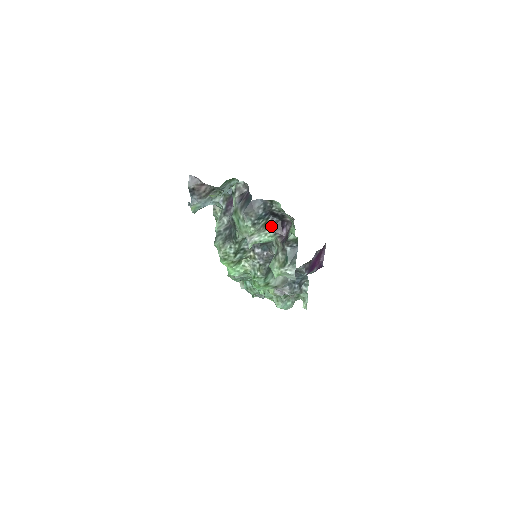
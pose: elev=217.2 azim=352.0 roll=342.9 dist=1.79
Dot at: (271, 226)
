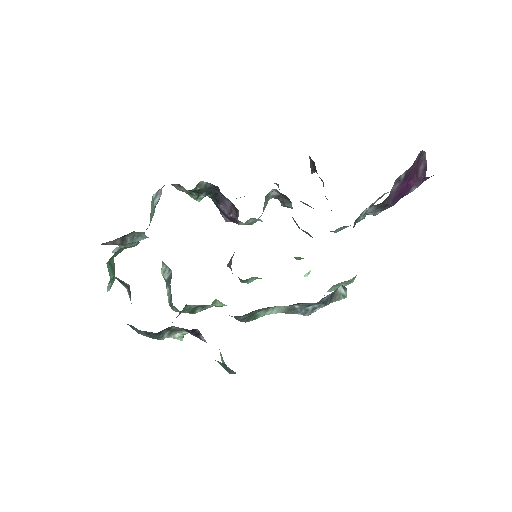
Dot at: occluded
